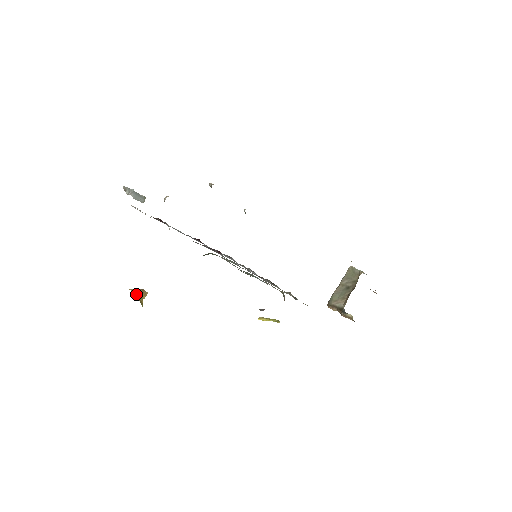
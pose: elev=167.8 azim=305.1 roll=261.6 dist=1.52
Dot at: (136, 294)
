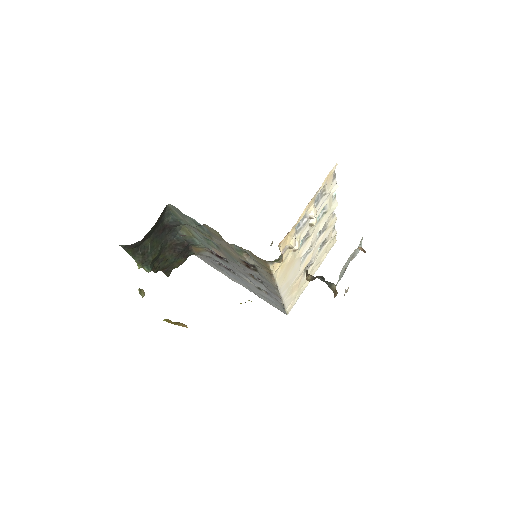
Dot at: (173, 322)
